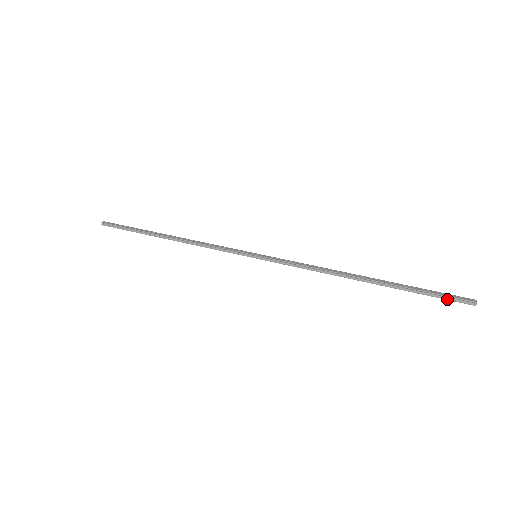
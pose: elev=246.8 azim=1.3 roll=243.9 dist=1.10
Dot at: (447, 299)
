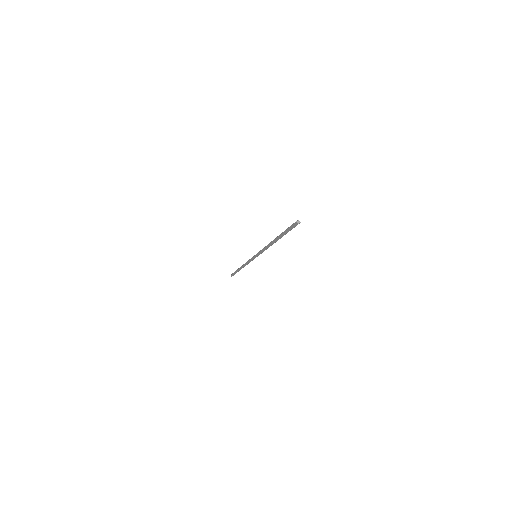
Dot at: (290, 226)
